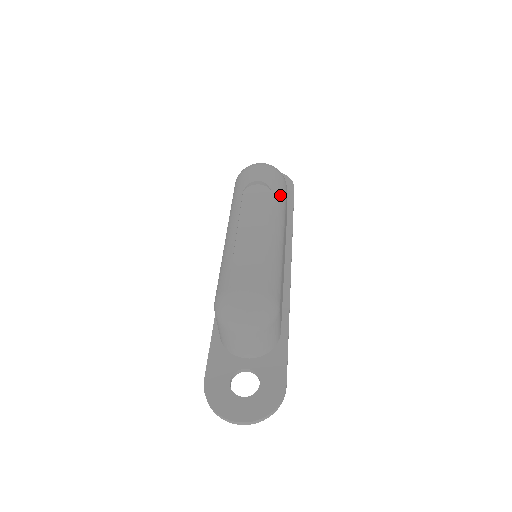
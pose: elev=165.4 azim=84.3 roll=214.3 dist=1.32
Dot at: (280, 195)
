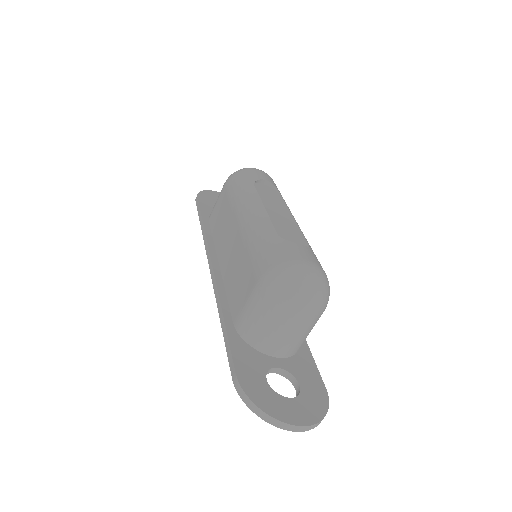
Dot at: occluded
